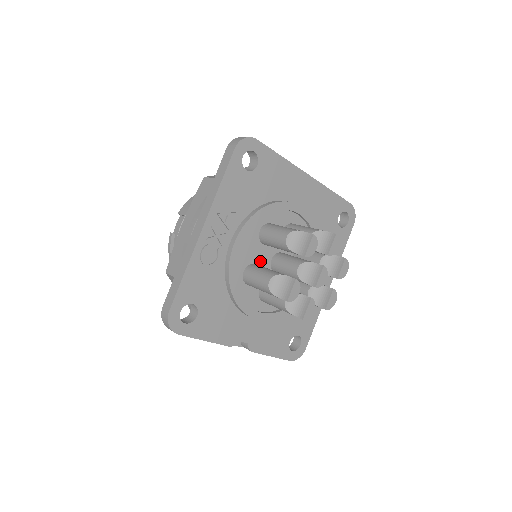
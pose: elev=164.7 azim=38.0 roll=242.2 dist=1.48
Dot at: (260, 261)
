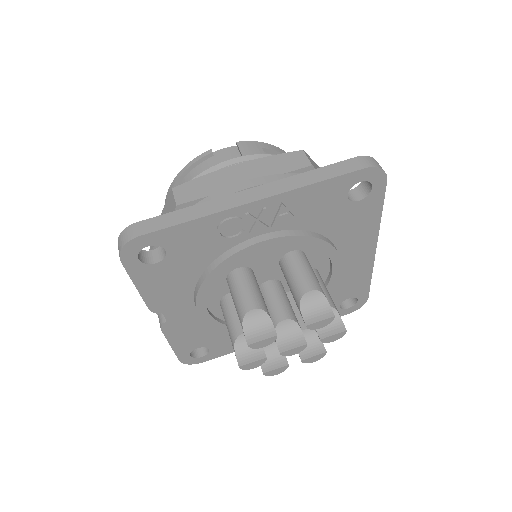
Dot at: (259, 273)
